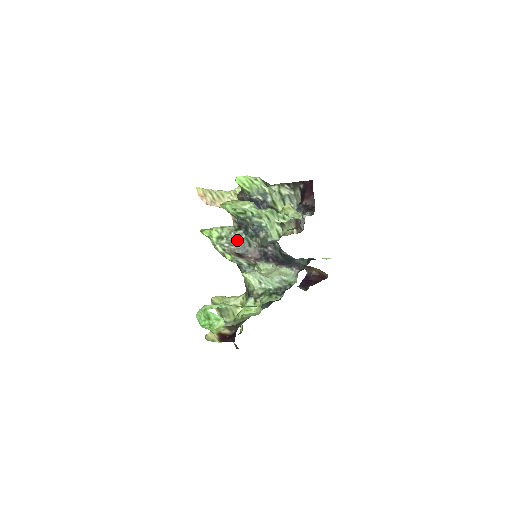
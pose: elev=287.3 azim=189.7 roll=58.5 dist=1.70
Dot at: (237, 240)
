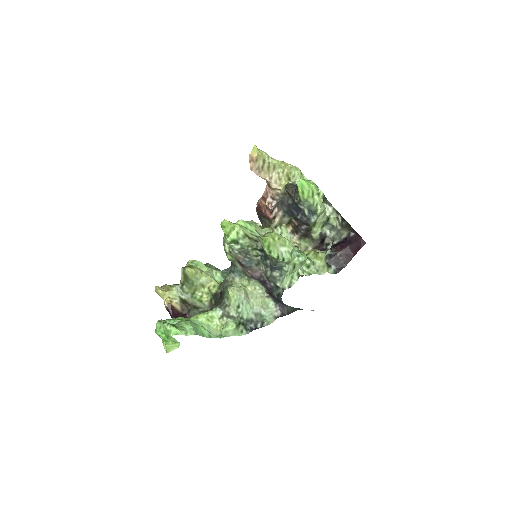
Dot at: (249, 254)
